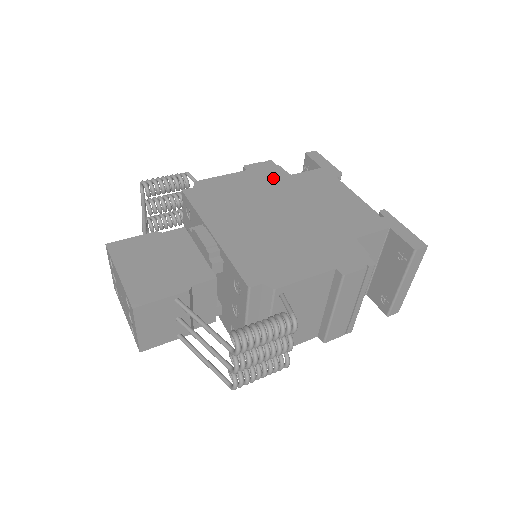
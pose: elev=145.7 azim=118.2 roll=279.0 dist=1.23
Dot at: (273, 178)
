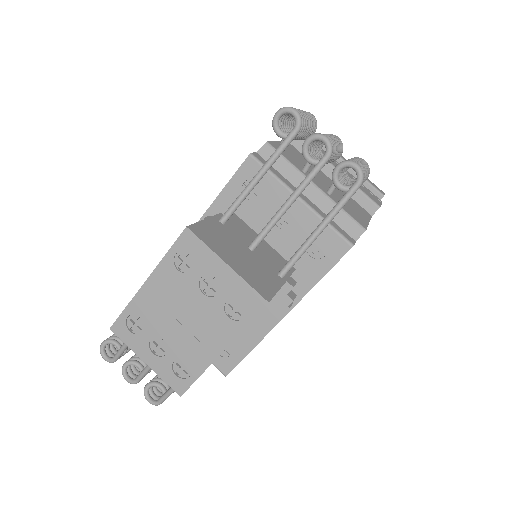
Dot at: occluded
